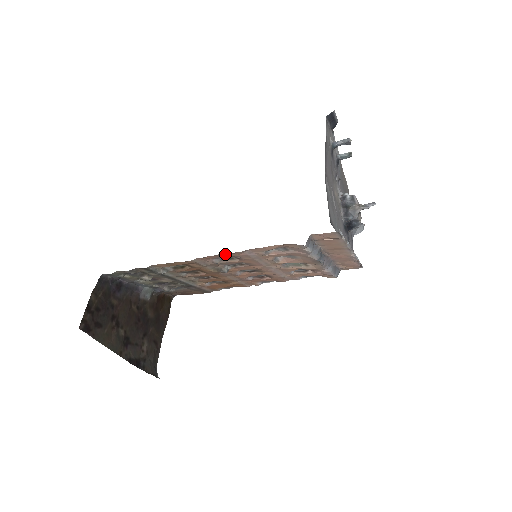
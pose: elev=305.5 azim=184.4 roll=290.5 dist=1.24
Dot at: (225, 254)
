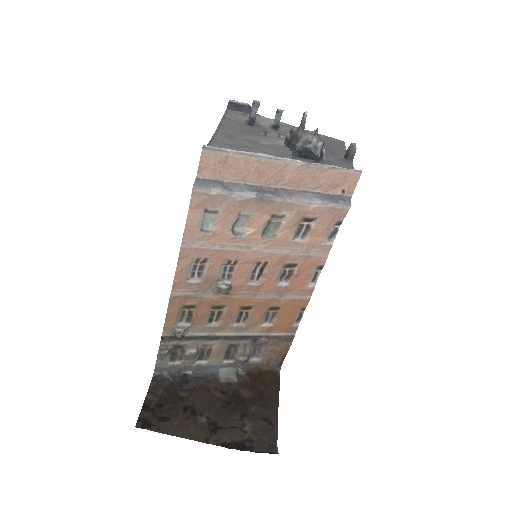
Dot at: (182, 265)
